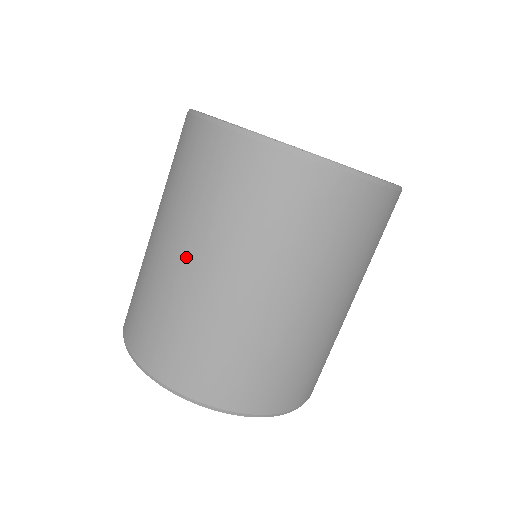
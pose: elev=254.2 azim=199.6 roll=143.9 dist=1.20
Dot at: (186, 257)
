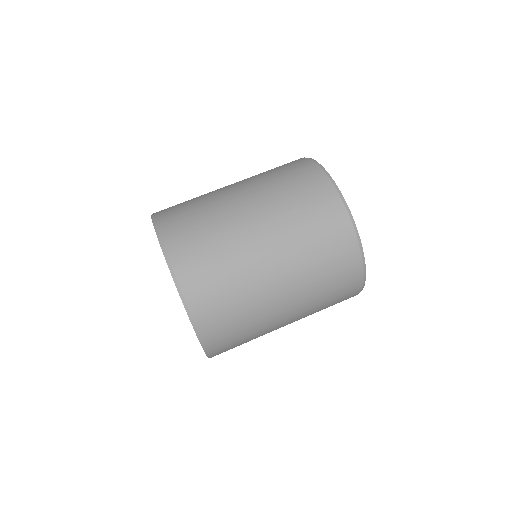
Dot at: (259, 225)
